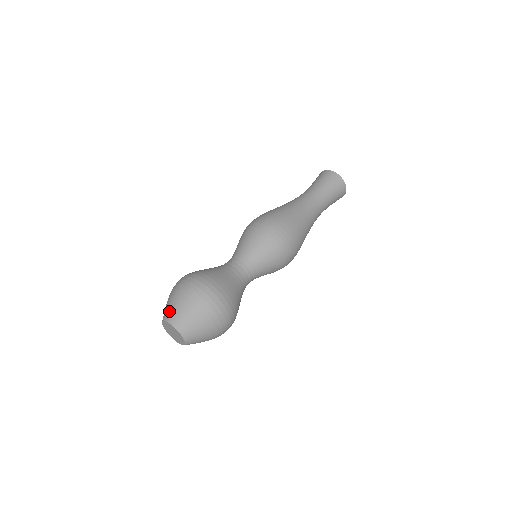
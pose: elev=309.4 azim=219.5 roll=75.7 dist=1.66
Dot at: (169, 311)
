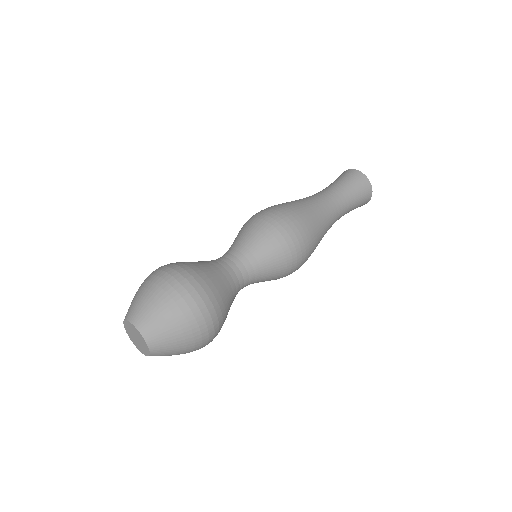
Dot at: (133, 307)
